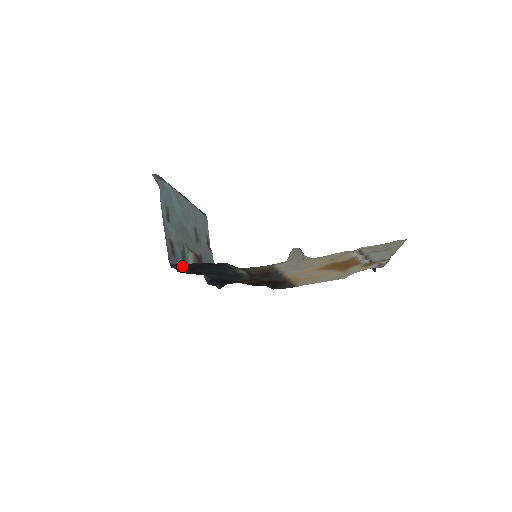
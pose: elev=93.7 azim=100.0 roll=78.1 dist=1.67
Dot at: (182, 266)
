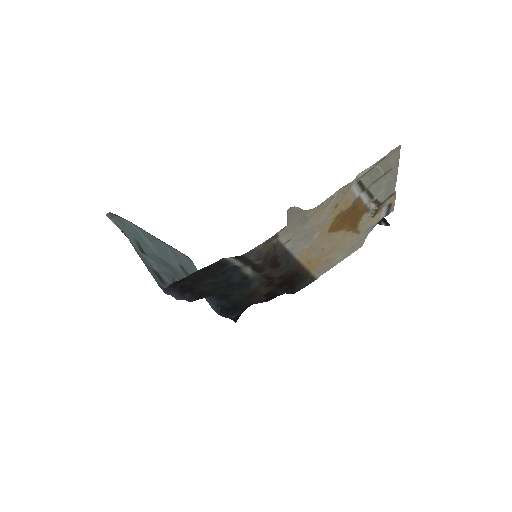
Dot at: (177, 288)
